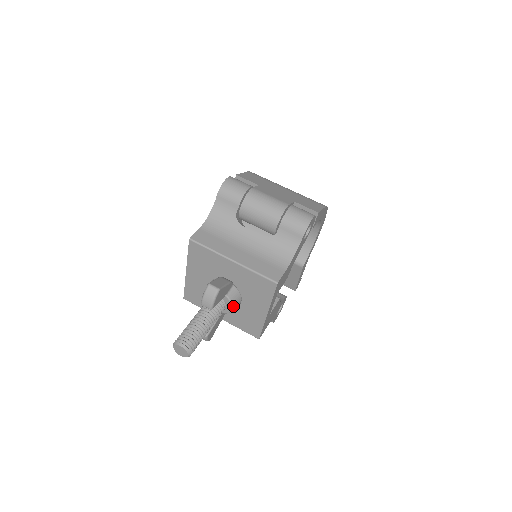
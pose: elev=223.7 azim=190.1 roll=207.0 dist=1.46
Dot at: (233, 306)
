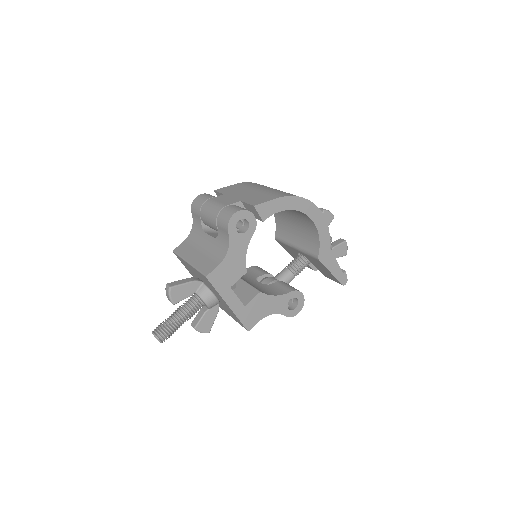
Dot at: (205, 301)
